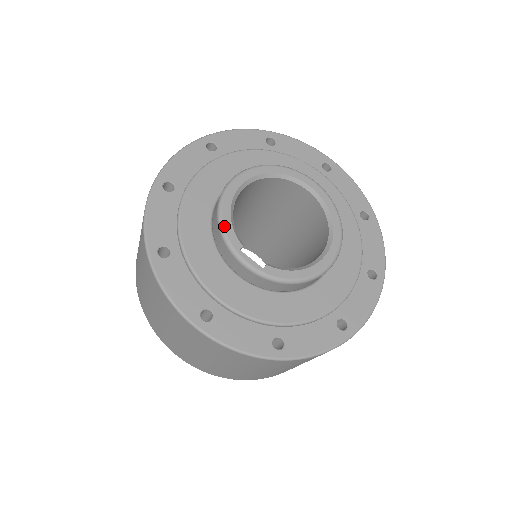
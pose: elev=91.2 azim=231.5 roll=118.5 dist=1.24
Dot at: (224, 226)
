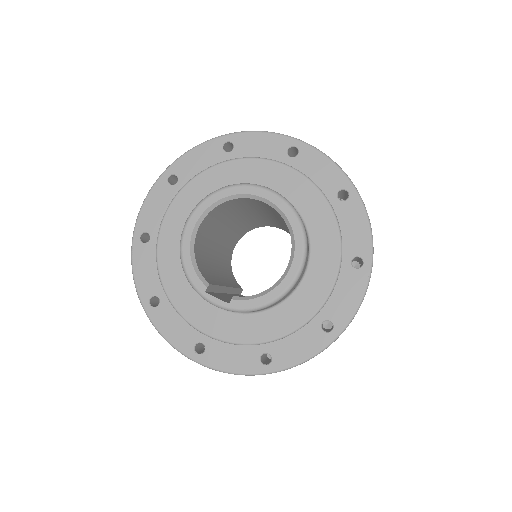
Dot at: (187, 273)
